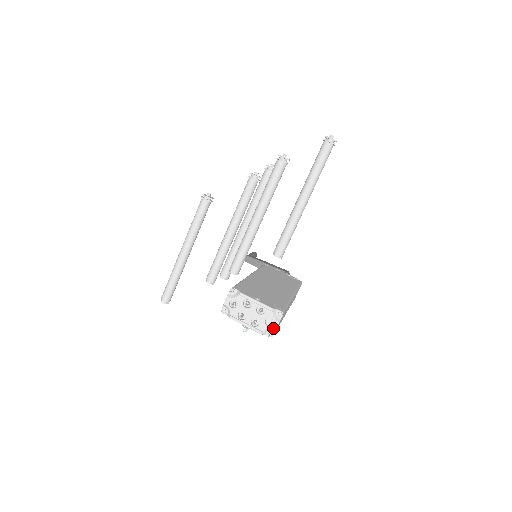
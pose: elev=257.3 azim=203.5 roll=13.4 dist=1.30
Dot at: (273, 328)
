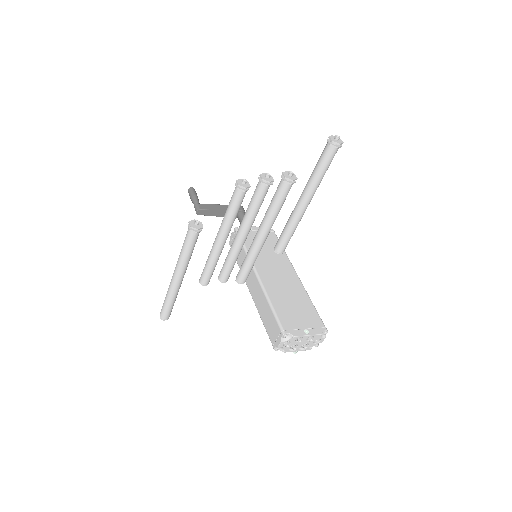
Dot at: occluded
